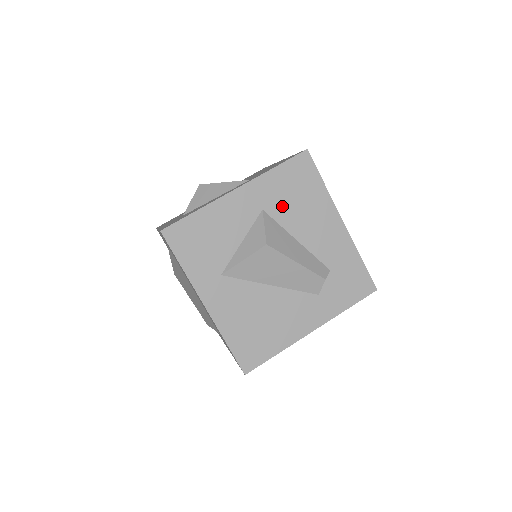
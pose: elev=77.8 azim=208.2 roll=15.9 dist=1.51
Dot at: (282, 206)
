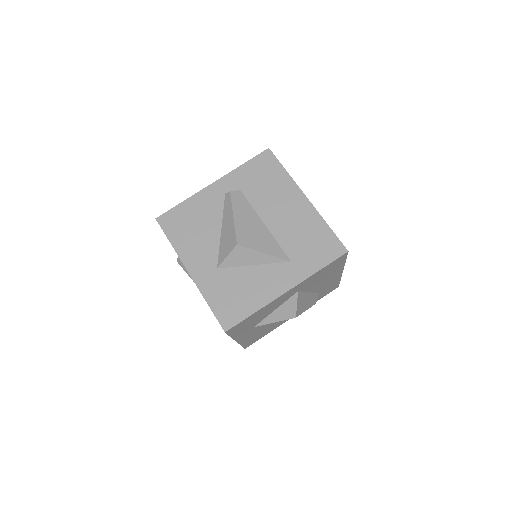
Dot at: (311, 284)
